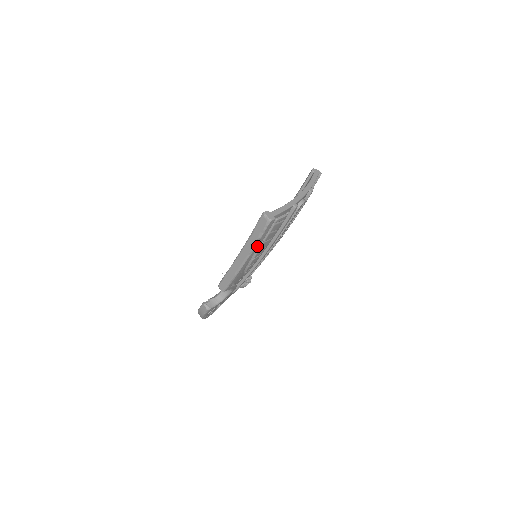
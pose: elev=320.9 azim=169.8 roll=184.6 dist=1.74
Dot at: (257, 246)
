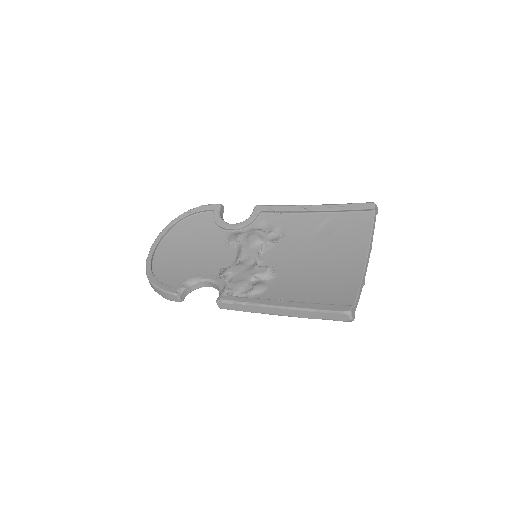
Dot at: occluded
